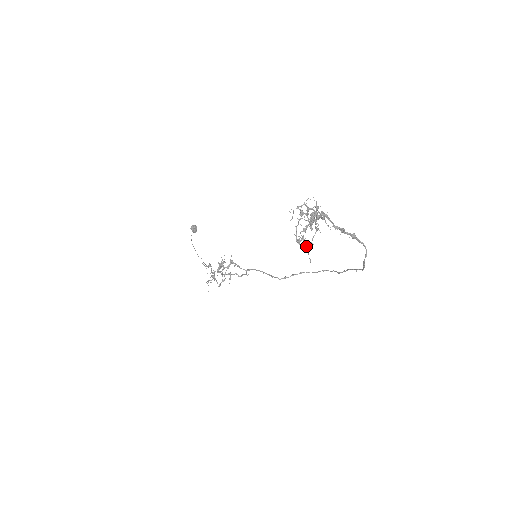
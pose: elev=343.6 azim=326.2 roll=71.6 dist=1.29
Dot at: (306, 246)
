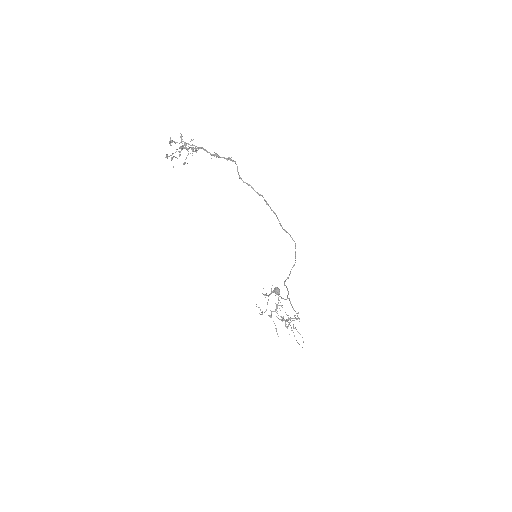
Dot at: (172, 159)
